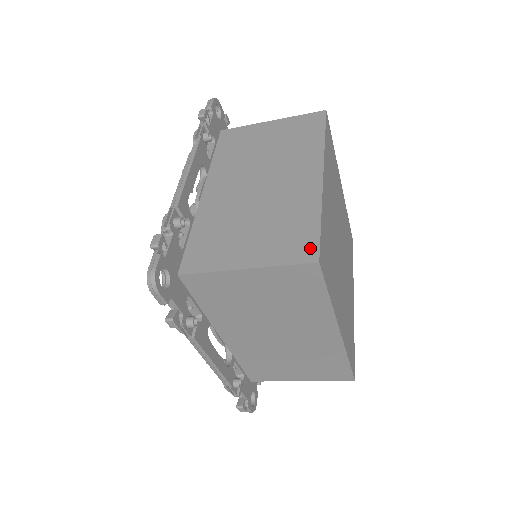
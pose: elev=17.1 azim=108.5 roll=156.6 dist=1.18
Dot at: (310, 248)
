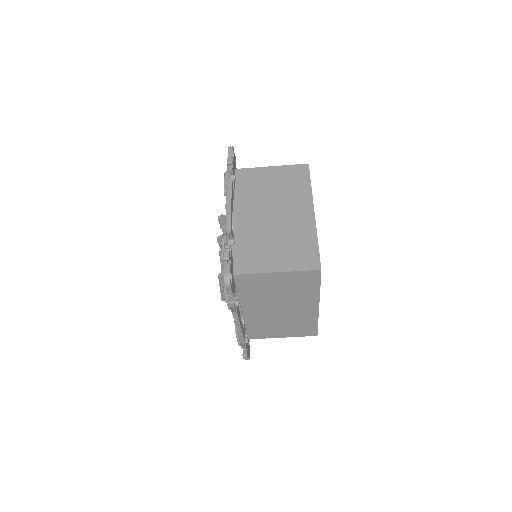
Dot at: occluded
